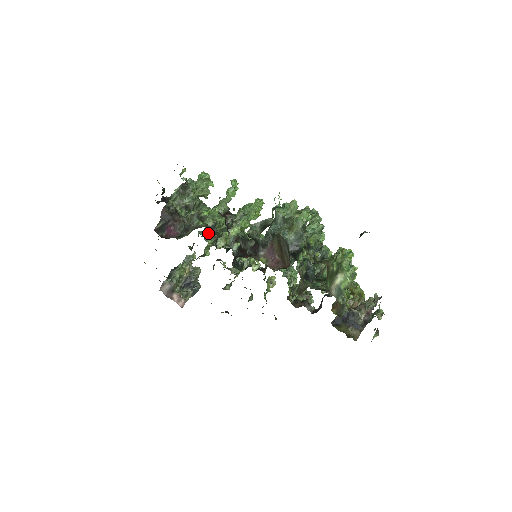
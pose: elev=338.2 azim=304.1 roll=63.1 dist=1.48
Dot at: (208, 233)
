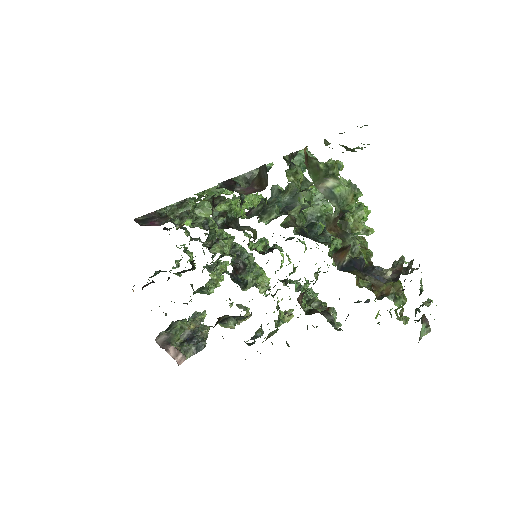
Dot at: (212, 265)
